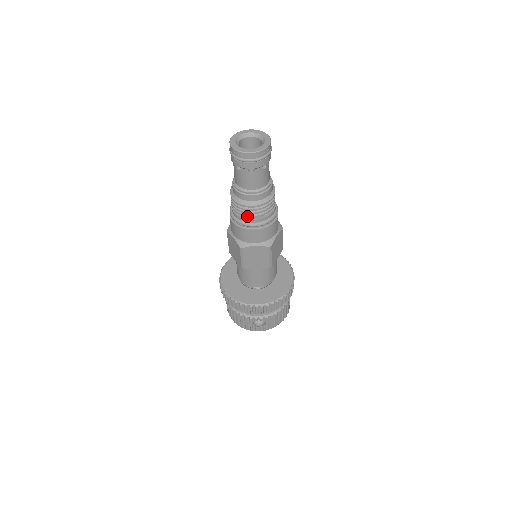
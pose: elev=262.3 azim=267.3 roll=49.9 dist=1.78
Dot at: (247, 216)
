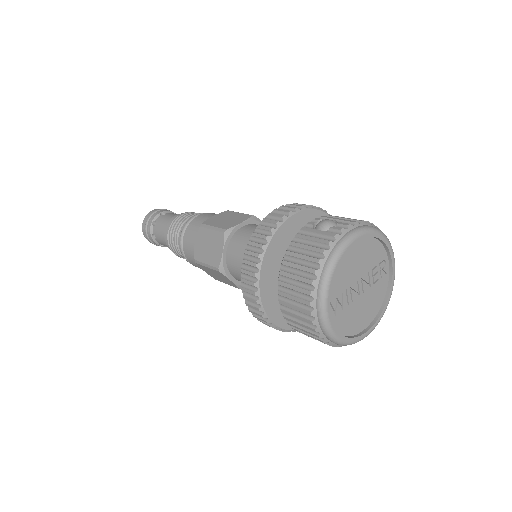
Dot at: (184, 220)
